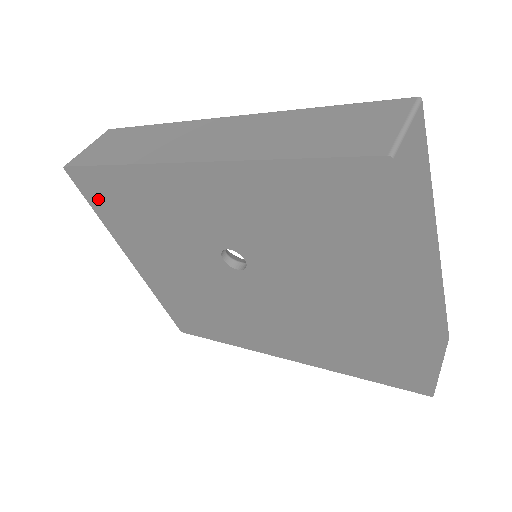
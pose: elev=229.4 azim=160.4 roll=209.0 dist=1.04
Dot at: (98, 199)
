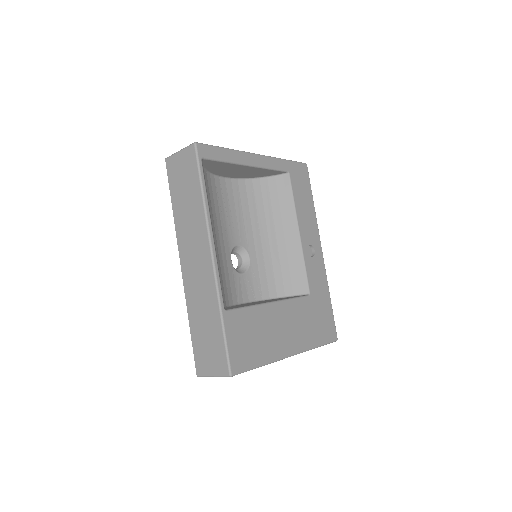
Dot at: occluded
